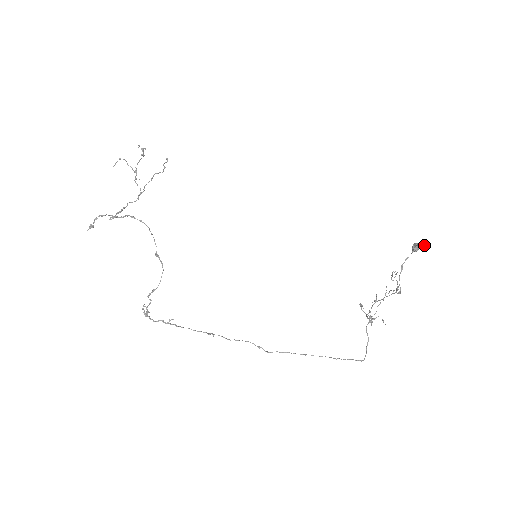
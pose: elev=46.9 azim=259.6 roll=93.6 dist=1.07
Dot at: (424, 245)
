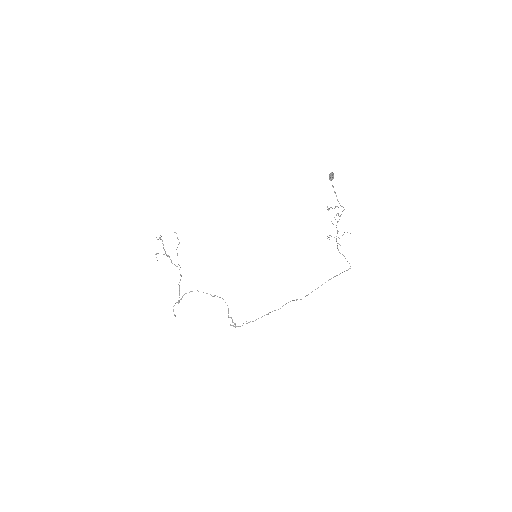
Dot at: (333, 175)
